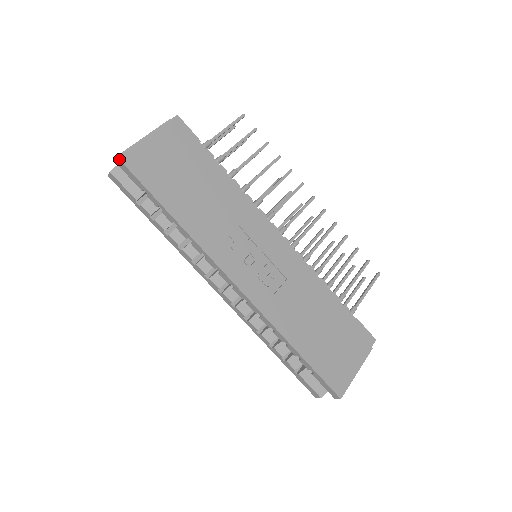
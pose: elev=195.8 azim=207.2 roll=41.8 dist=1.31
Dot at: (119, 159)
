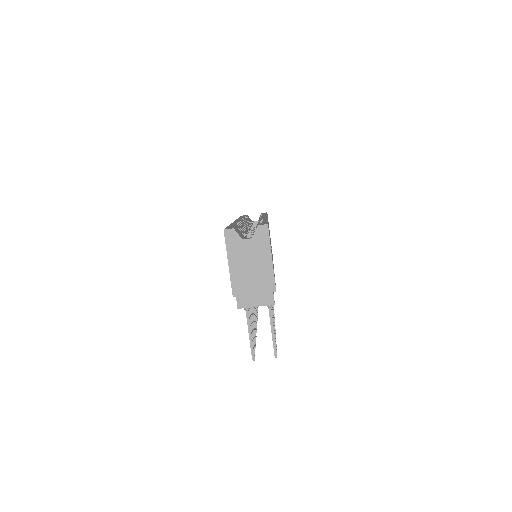
Dot at: occluded
